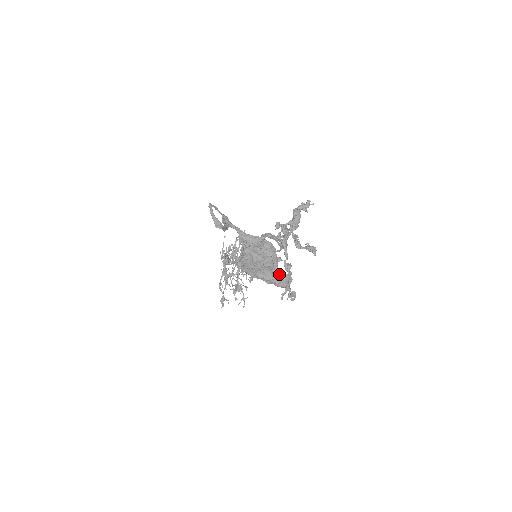
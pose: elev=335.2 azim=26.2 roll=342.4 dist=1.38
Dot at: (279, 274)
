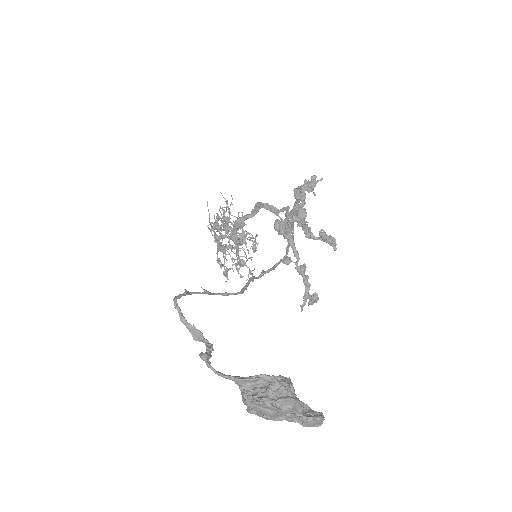
Dot at: (306, 419)
